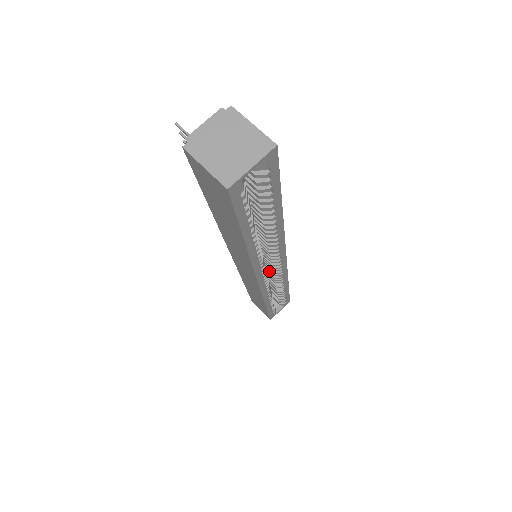
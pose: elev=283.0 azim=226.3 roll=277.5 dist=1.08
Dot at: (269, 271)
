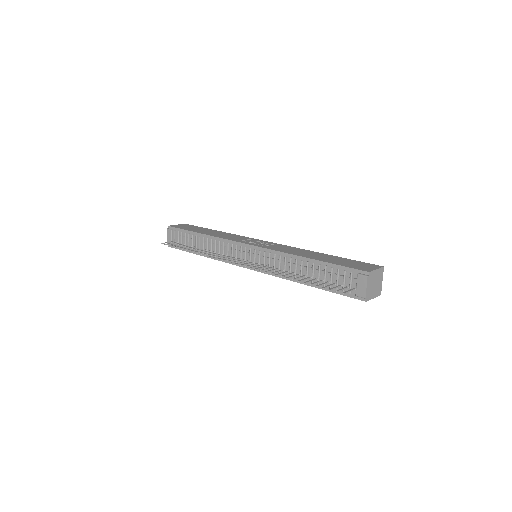
Dot at: occluded
